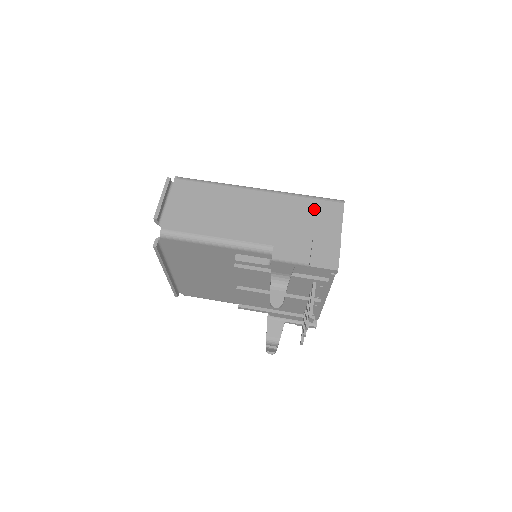
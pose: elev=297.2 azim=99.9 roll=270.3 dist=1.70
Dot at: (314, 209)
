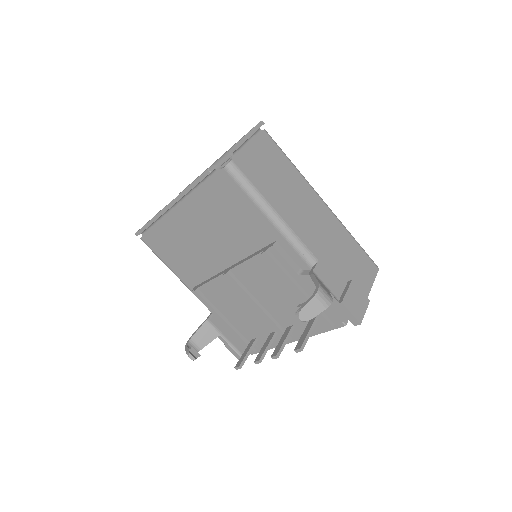
Dot at: (358, 255)
